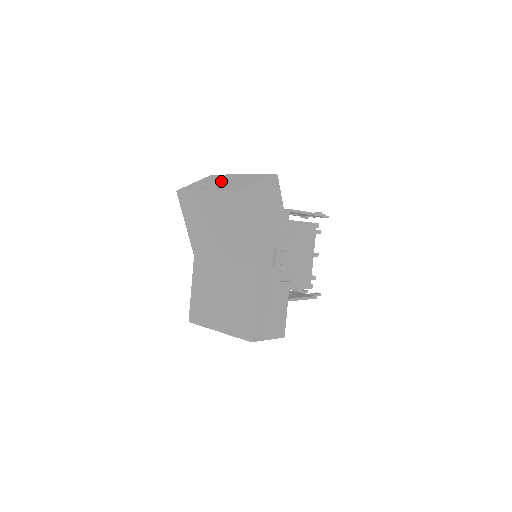
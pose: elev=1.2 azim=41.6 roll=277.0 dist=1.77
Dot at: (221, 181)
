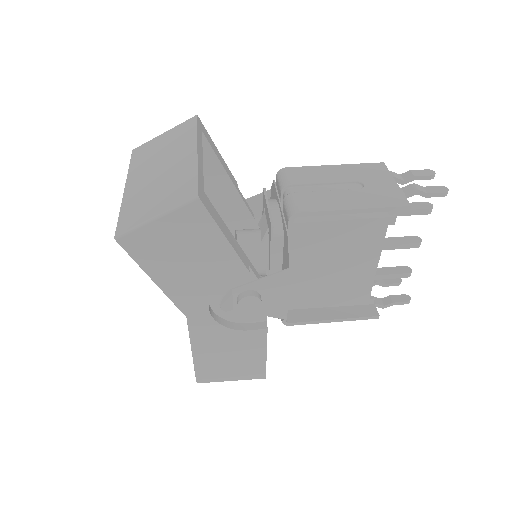
Dot at: (163, 160)
